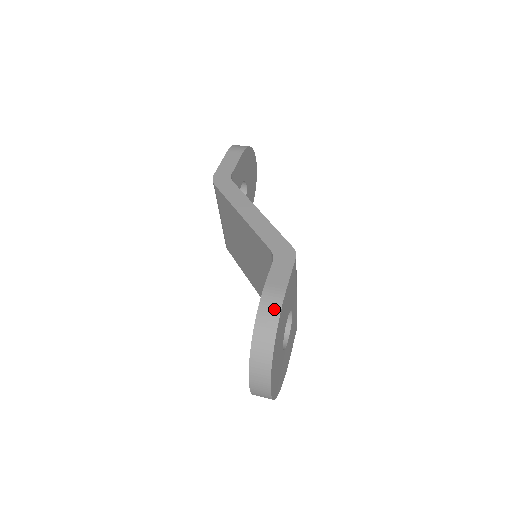
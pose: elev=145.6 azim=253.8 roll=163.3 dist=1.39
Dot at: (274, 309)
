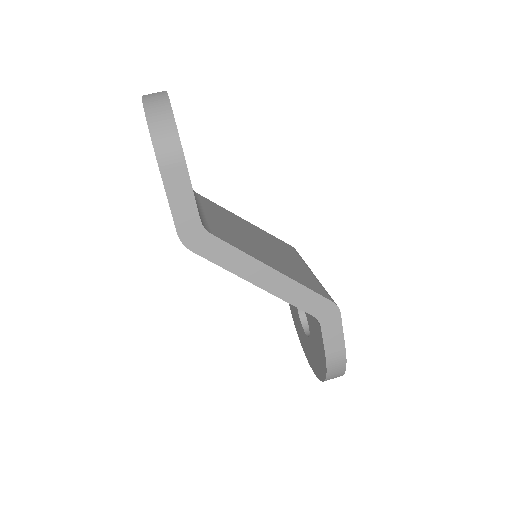
Dot at: (340, 366)
